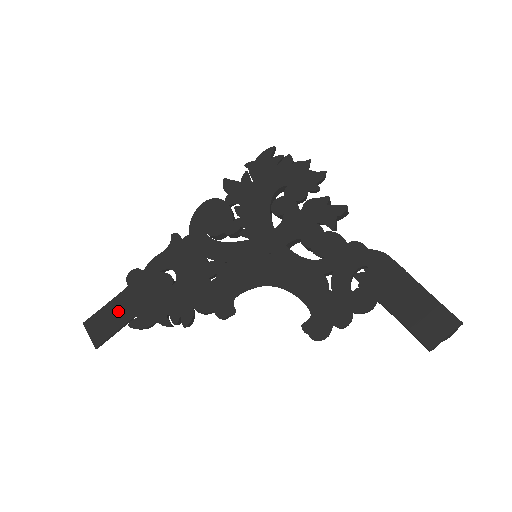
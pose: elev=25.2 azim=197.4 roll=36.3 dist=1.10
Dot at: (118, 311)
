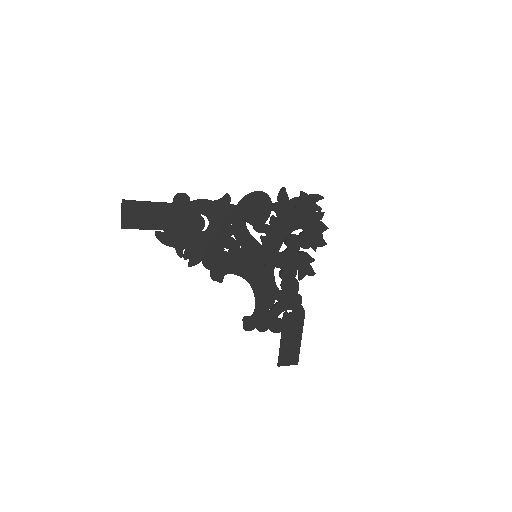
Dot at: (155, 216)
